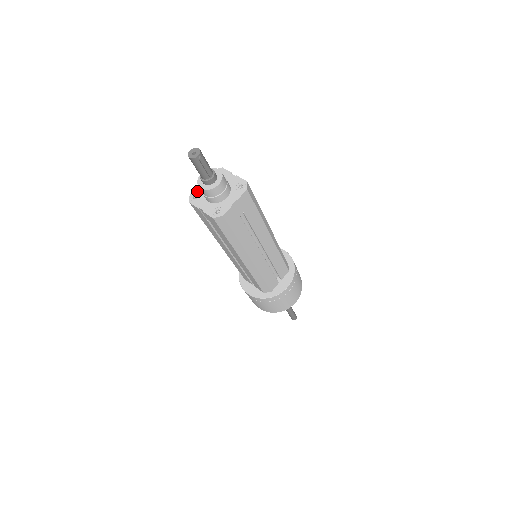
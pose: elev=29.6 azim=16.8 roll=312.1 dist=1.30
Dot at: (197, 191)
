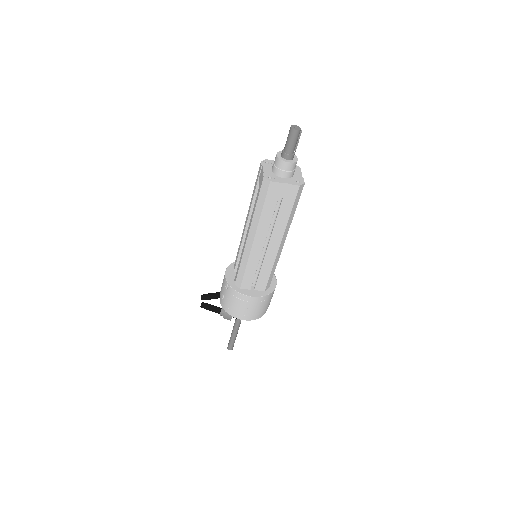
Dot at: (267, 174)
